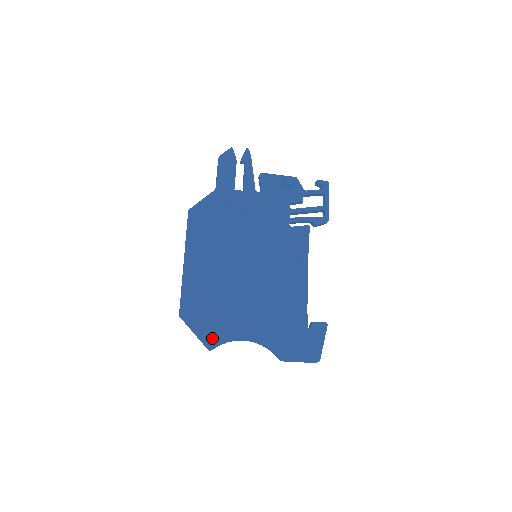
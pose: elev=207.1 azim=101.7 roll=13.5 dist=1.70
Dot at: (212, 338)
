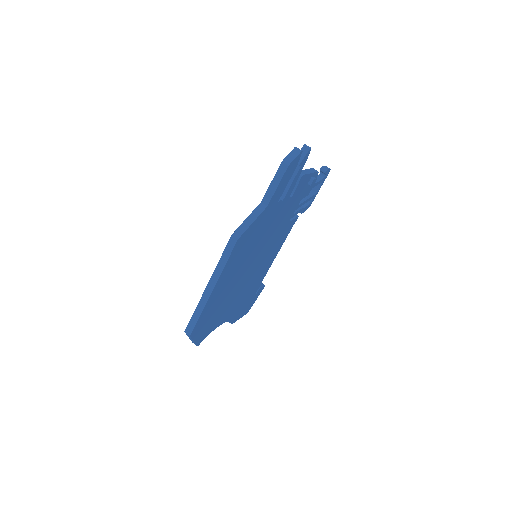
Dot at: (203, 337)
